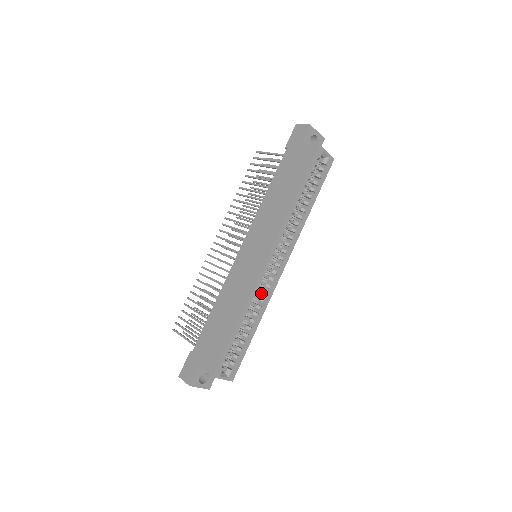
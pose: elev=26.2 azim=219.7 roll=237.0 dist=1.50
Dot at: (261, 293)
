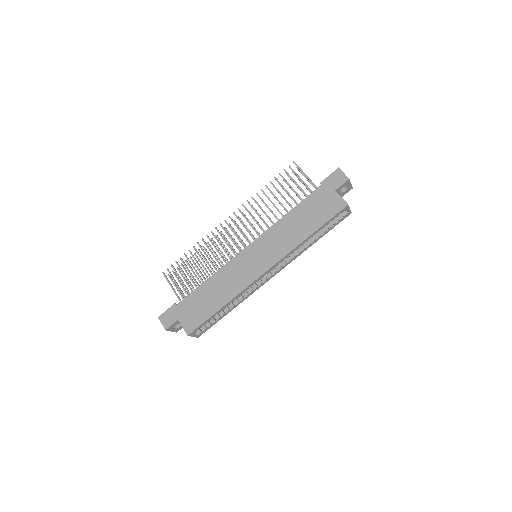
Dot at: occluded
